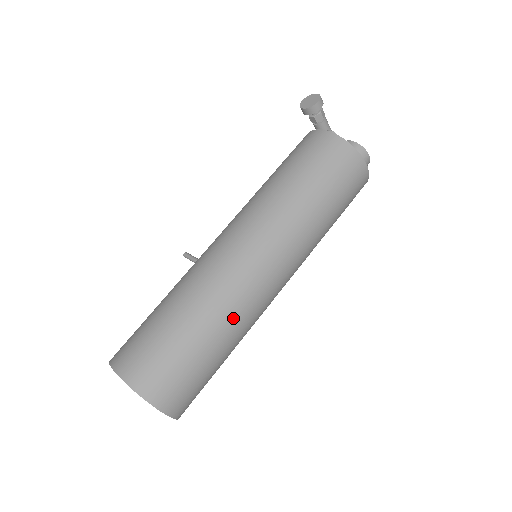
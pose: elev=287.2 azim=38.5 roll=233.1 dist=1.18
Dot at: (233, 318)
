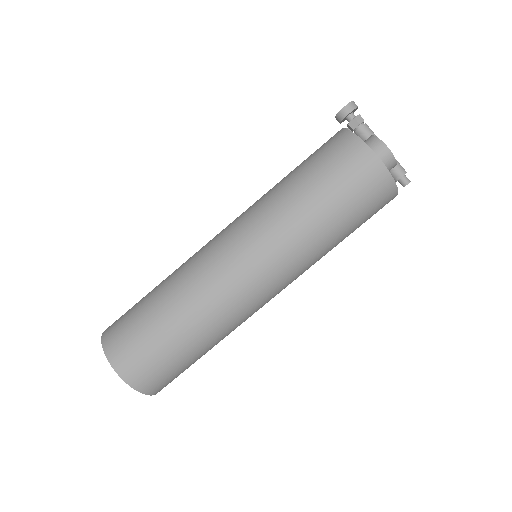
Dot at: (192, 298)
